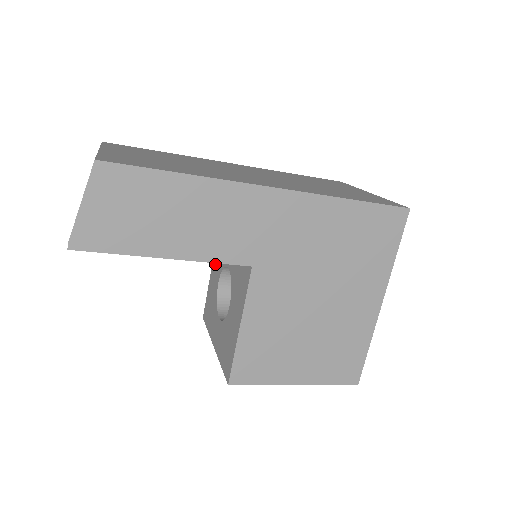
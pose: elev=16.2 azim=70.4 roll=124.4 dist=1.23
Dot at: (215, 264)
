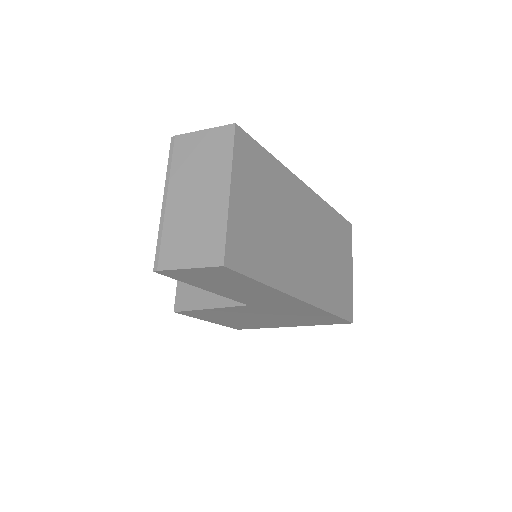
Dot at: occluded
